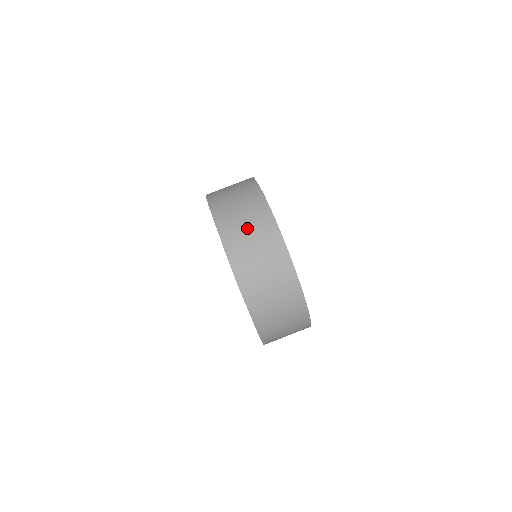
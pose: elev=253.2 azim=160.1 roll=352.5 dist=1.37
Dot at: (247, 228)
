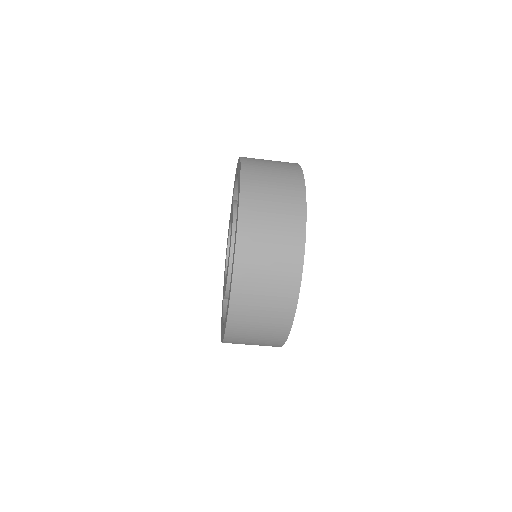
Dot at: (272, 175)
